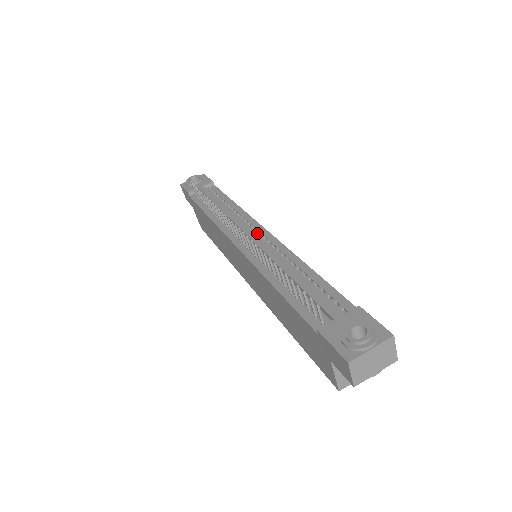
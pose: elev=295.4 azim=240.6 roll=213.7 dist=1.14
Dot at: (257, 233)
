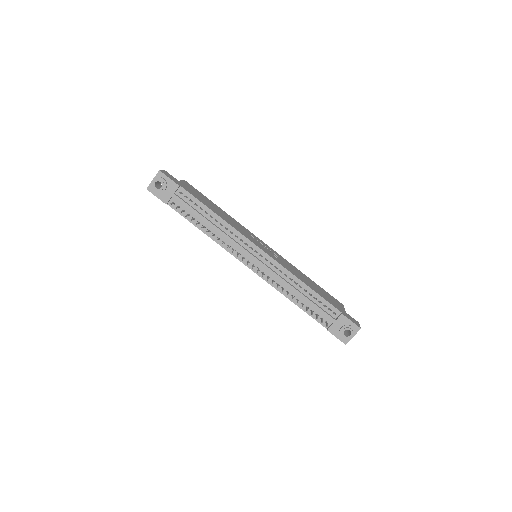
Dot at: (257, 254)
